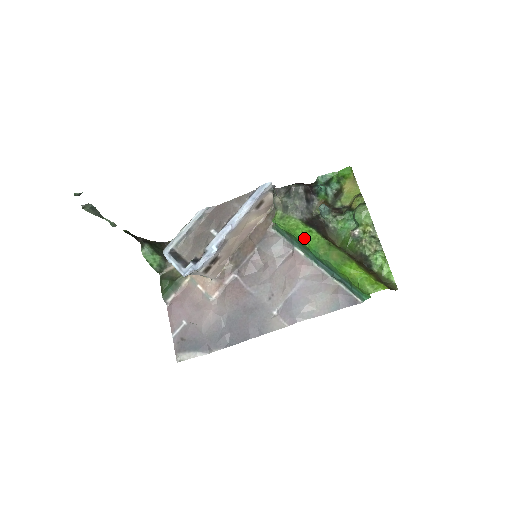
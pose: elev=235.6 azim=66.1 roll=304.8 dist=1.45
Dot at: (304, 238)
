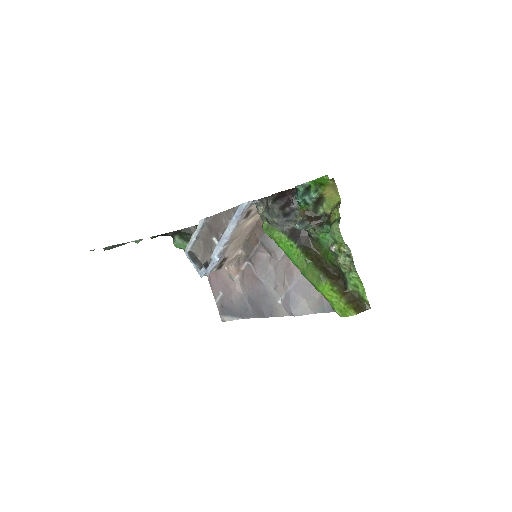
Dot at: (286, 252)
